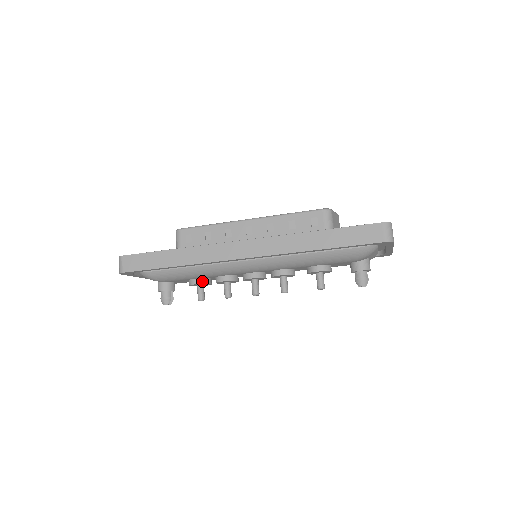
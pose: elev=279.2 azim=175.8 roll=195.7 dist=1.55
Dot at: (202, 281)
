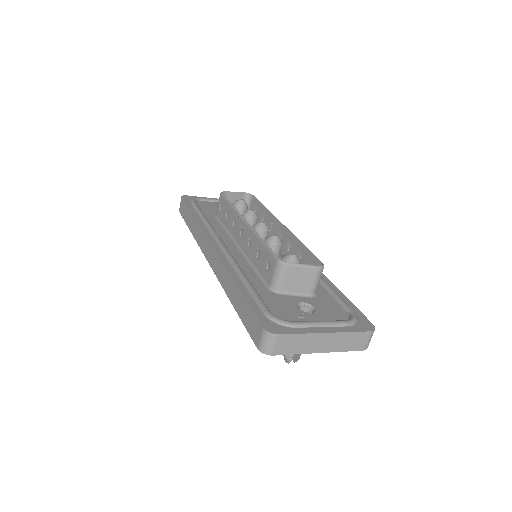
Dot at: occluded
